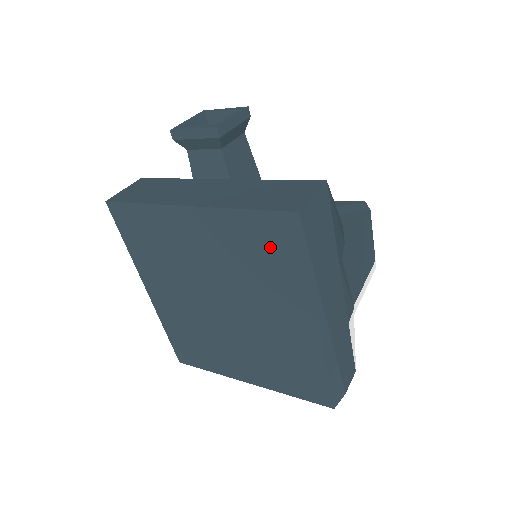
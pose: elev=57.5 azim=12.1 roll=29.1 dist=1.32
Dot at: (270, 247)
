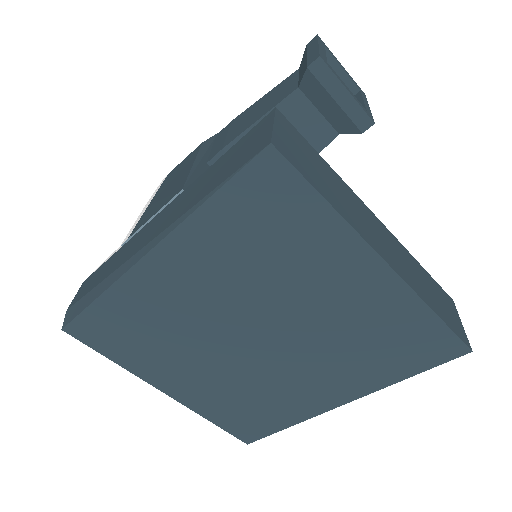
Dot at: (405, 347)
